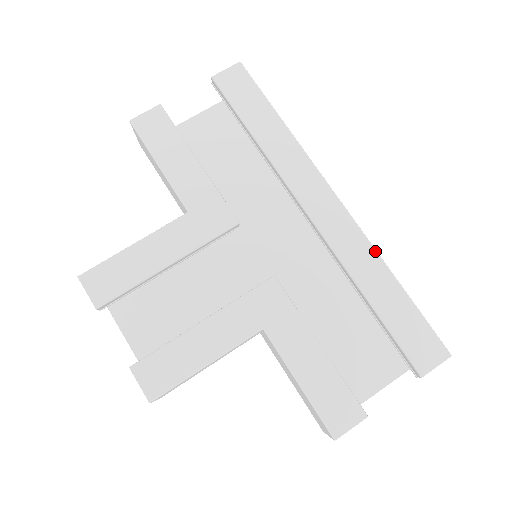
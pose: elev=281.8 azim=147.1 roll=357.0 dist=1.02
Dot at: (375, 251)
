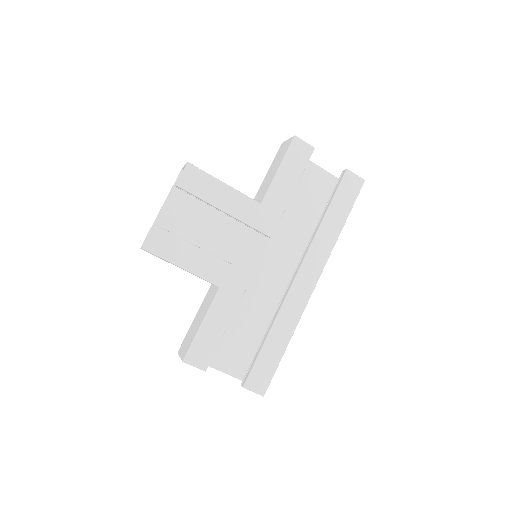
Dot at: occluded
